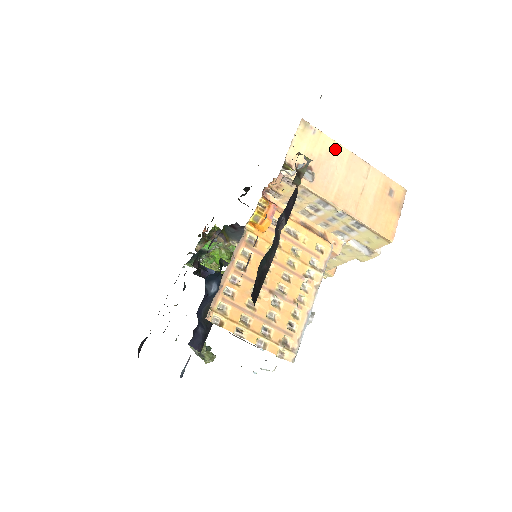
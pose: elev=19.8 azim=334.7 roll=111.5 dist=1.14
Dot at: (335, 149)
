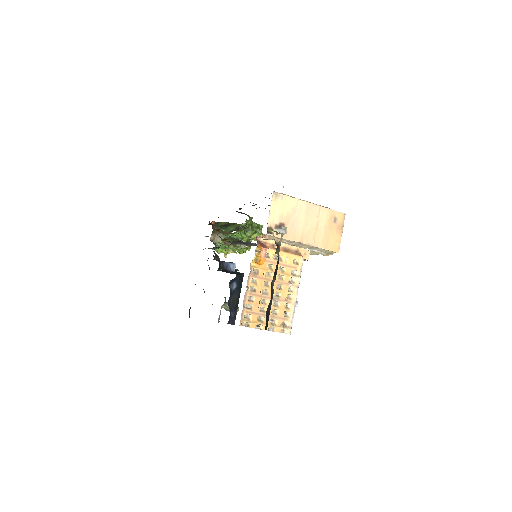
Dot at: (297, 204)
